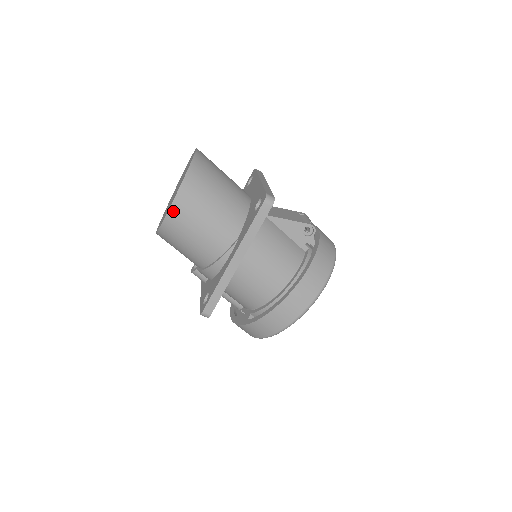
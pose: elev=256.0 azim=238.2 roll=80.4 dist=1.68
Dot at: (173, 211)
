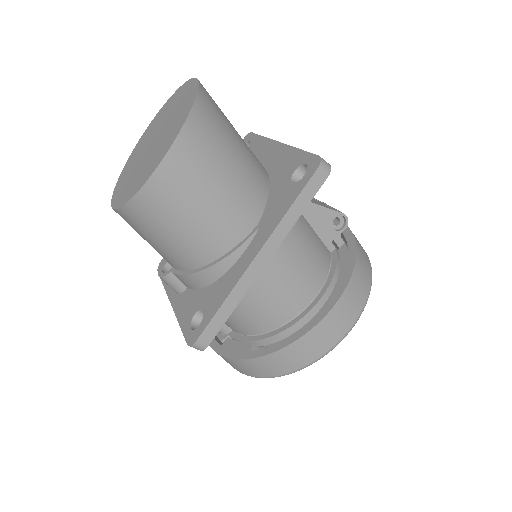
Dot at: (165, 170)
